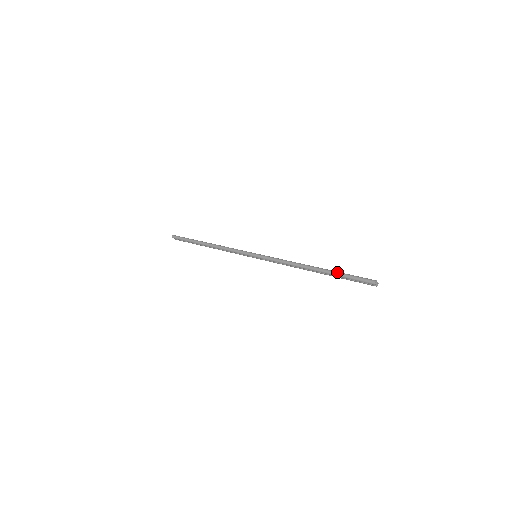
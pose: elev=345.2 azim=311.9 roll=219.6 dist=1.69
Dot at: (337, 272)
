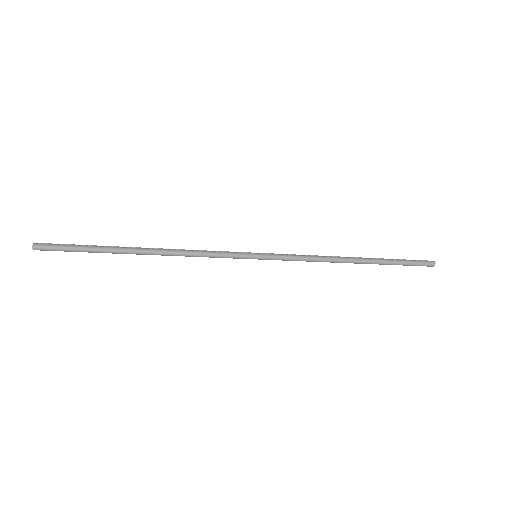
Dot at: (391, 261)
